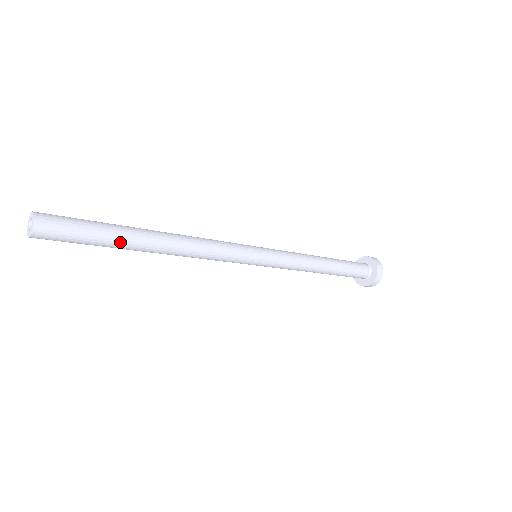
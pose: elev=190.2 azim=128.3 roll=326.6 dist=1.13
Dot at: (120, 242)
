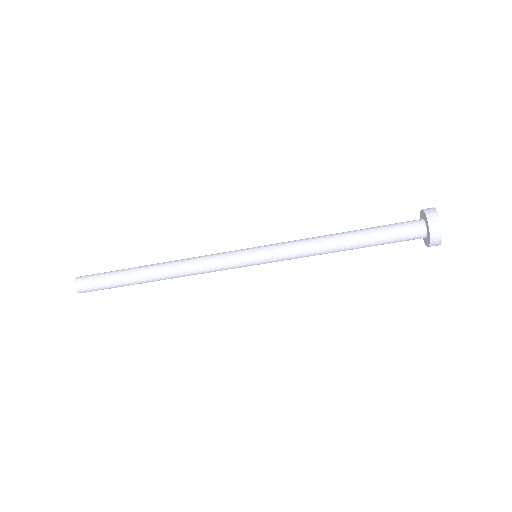
Dot at: (129, 283)
